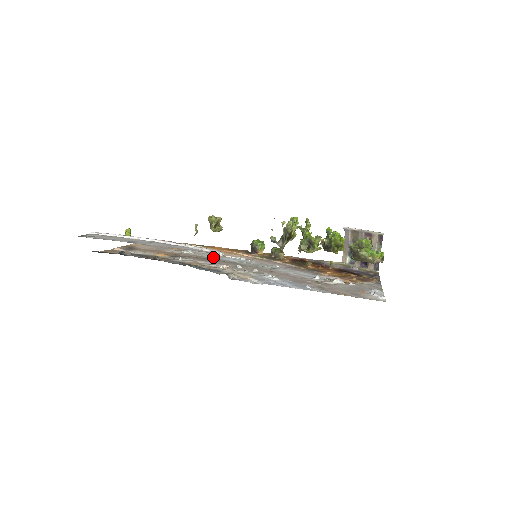
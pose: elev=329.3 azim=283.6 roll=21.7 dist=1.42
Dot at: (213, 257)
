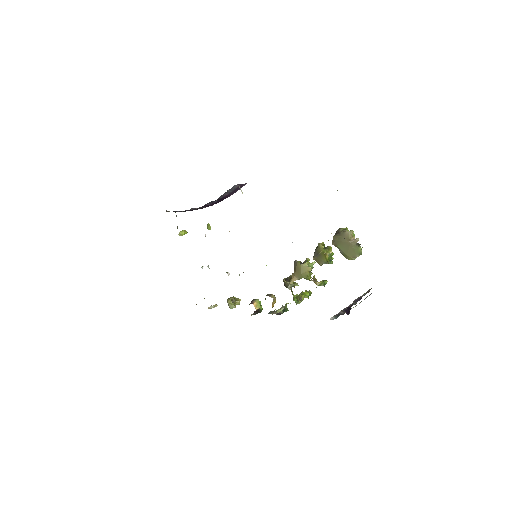
Dot at: occluded
